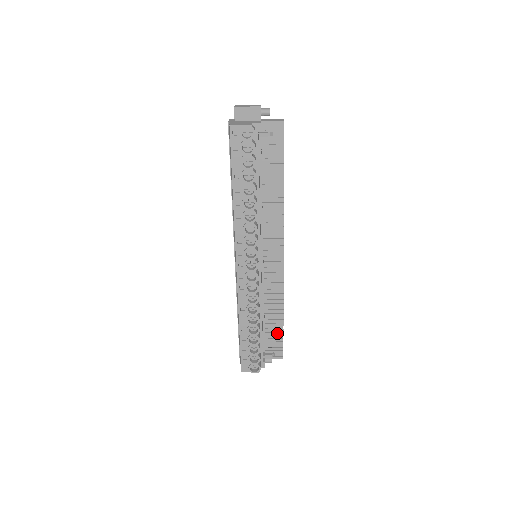
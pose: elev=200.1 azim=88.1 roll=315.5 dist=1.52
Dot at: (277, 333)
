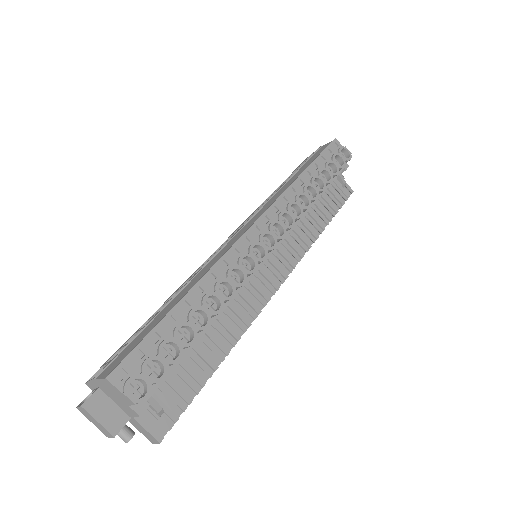
Dot at: (192, 382)
